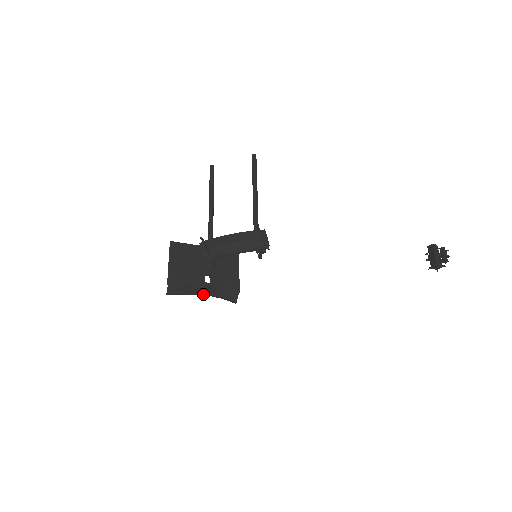
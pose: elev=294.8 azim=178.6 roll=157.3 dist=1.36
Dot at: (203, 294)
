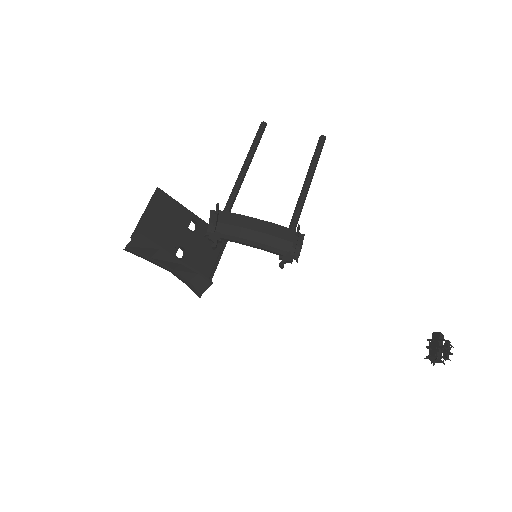
Dot at: (167, 269)
